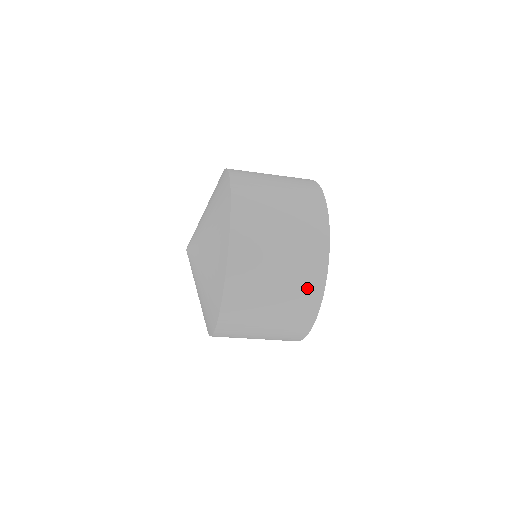
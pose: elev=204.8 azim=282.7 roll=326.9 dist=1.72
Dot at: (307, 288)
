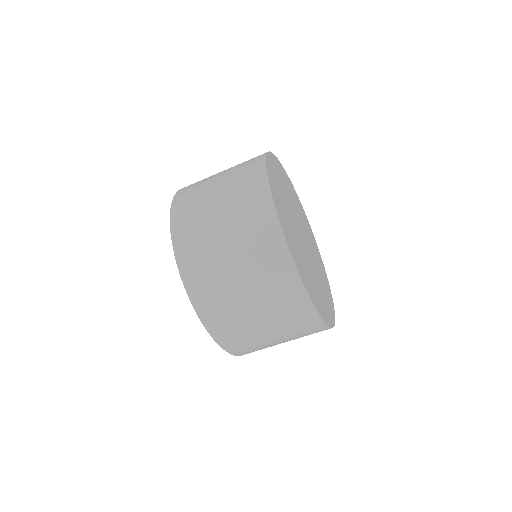
Dot at: (292, 307)
